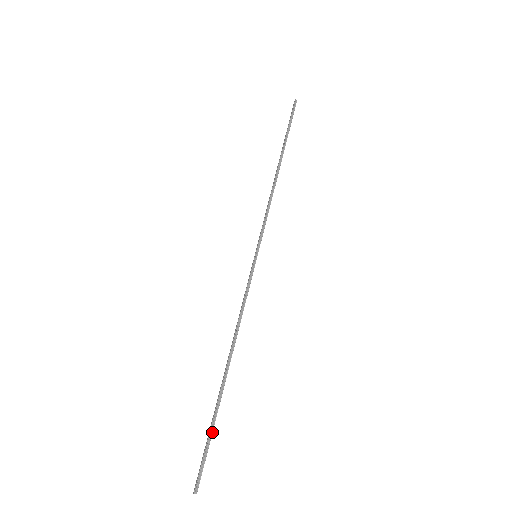
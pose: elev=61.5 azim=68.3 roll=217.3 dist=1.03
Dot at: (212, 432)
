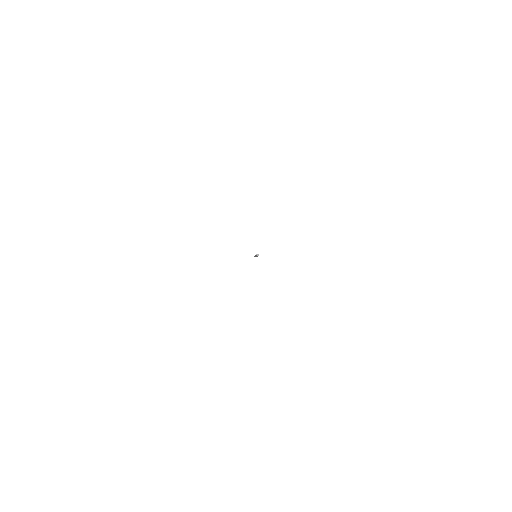
Dot at: occluded
